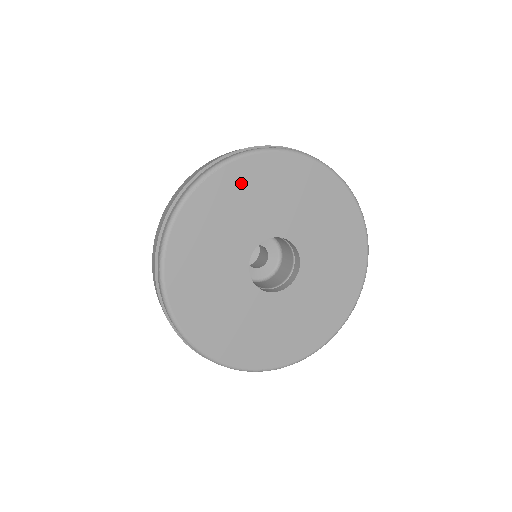
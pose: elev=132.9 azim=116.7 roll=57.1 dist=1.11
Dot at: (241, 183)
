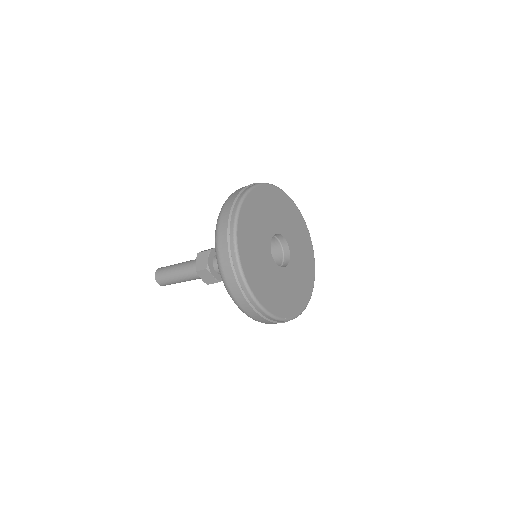
Dot at: (262, 199)
